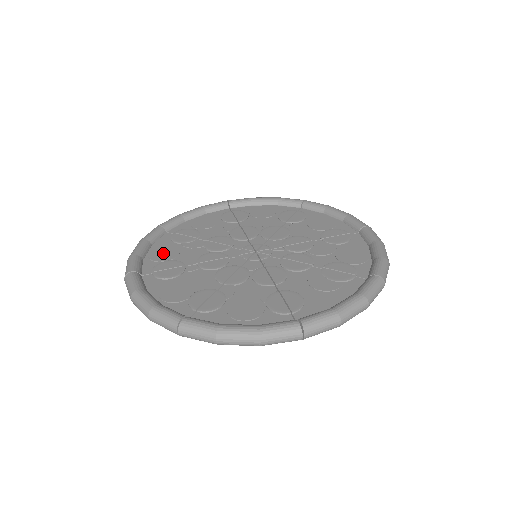
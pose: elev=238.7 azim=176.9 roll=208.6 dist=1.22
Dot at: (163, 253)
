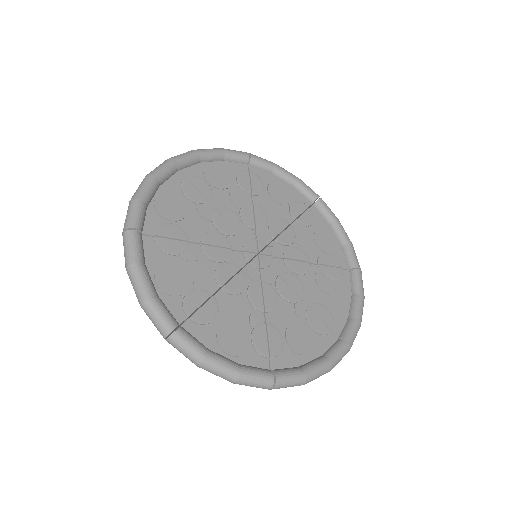
Dot at: (173, 279)
